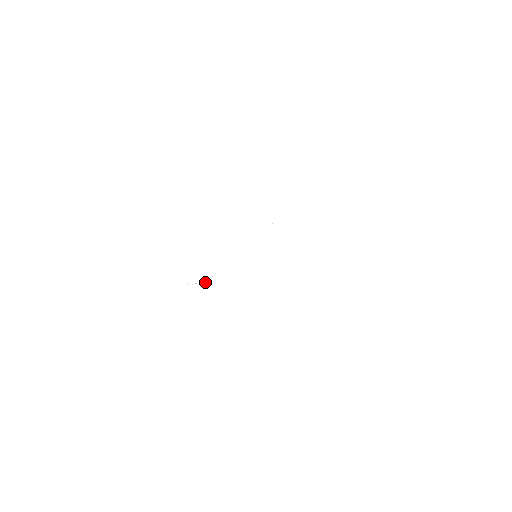
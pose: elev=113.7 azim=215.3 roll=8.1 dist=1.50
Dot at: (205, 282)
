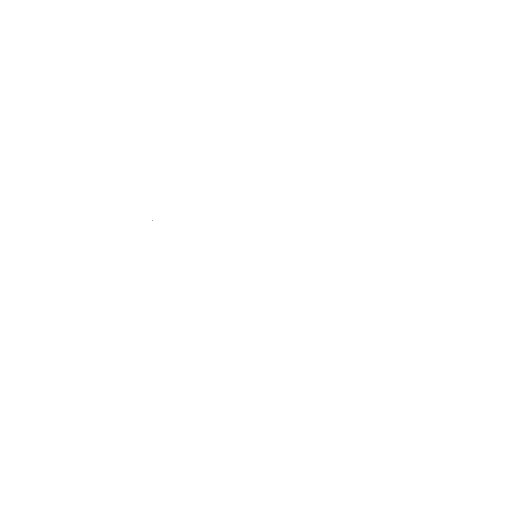
Dot at: occluded
